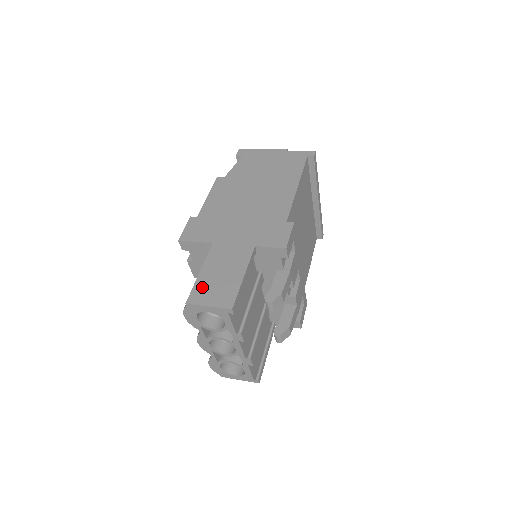
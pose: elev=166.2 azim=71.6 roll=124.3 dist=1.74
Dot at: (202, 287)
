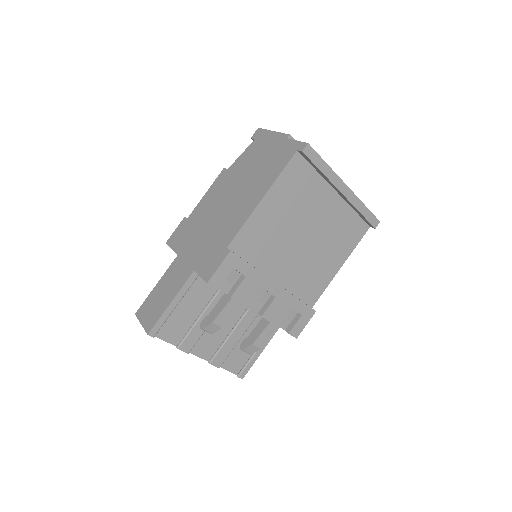
Dot at: (148, 302)
